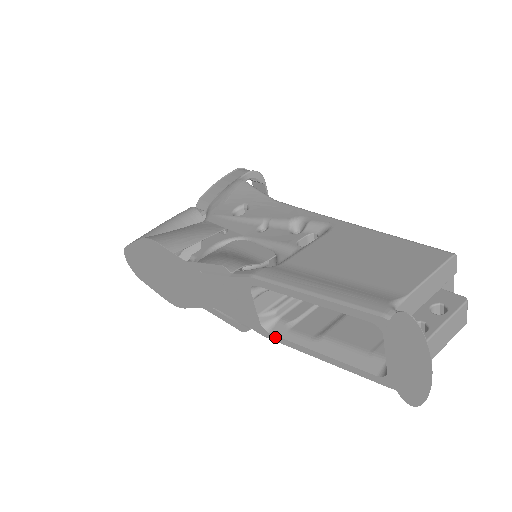
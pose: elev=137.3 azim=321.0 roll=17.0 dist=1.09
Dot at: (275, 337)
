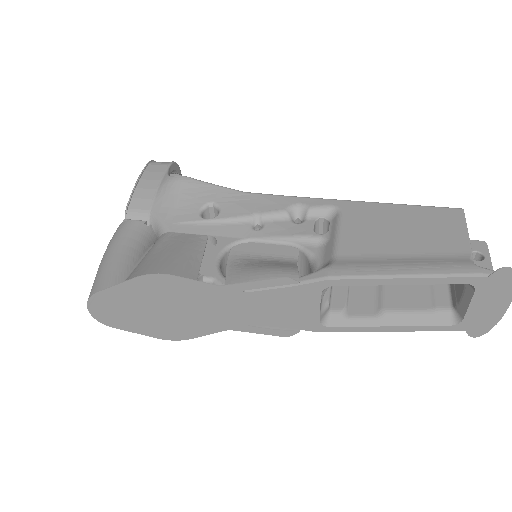
Dot at: (336, 329)
